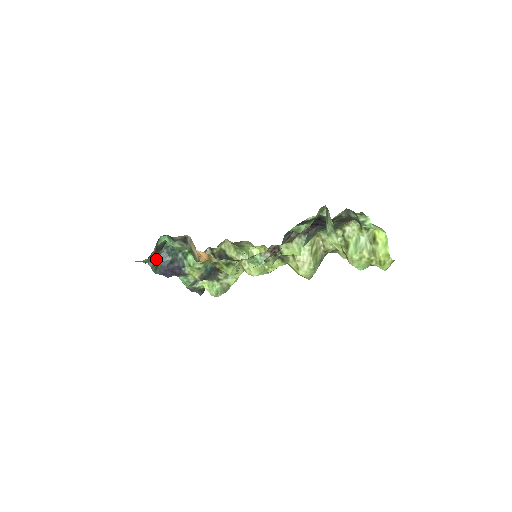
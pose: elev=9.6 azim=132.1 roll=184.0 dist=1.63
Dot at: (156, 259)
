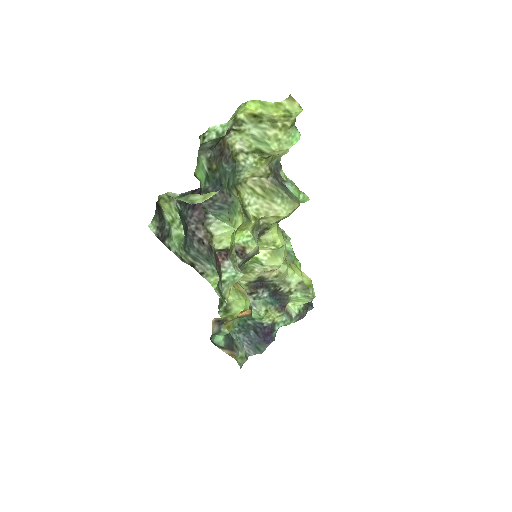
Dot at: (249, 345)
